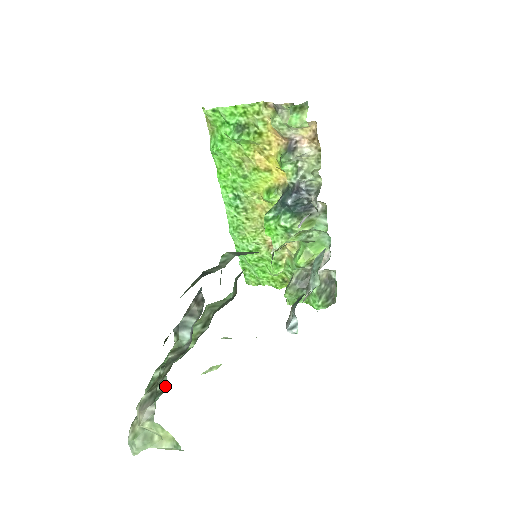
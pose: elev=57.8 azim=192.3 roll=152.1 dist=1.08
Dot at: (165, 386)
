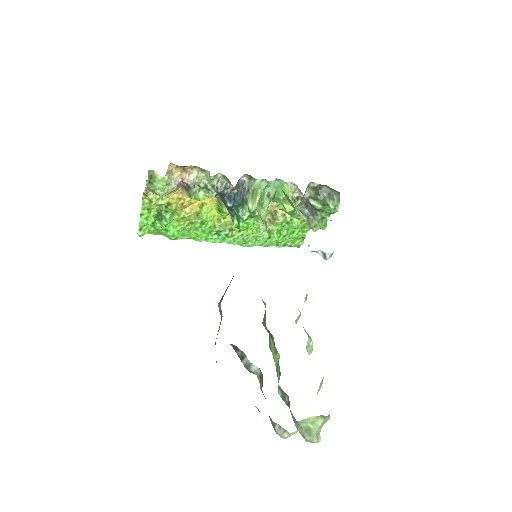
Dot at: (287, 396)
